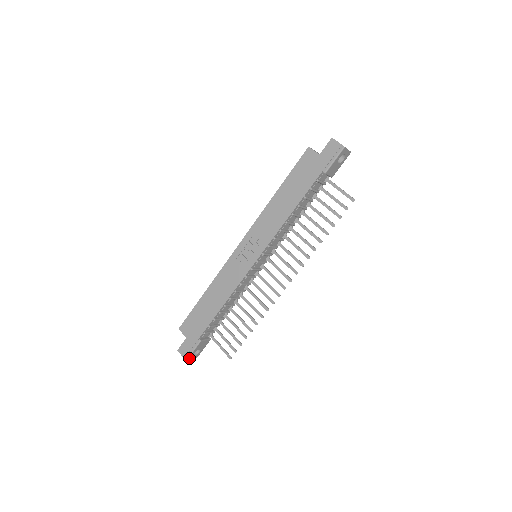
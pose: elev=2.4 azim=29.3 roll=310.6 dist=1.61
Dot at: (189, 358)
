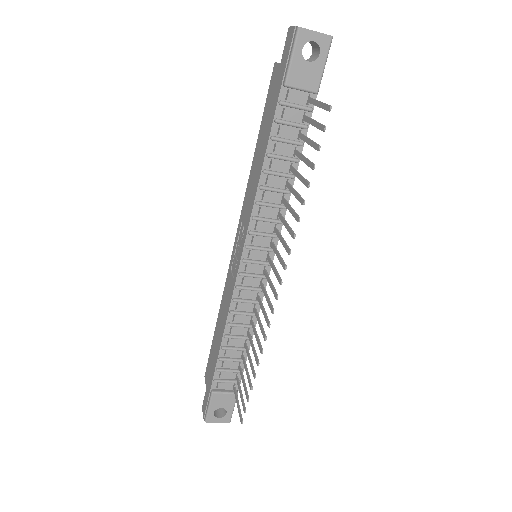
Dot at: (209, 419)
